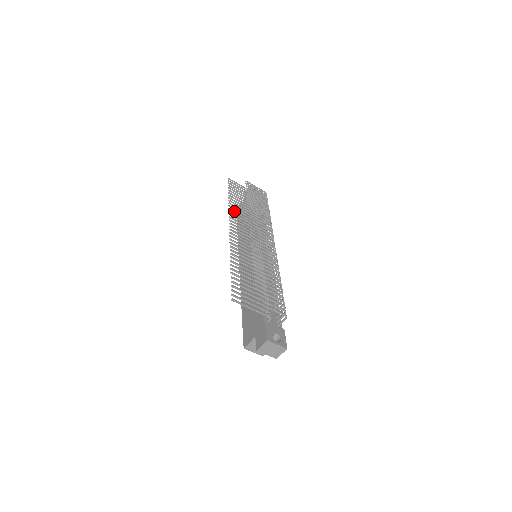
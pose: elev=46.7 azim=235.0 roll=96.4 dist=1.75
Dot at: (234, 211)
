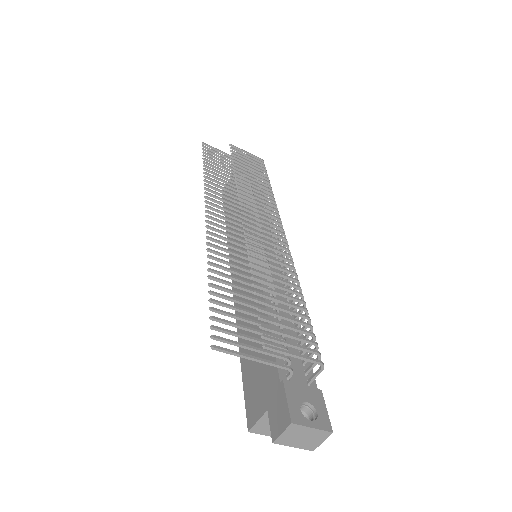
Dot at: (213, 187)
